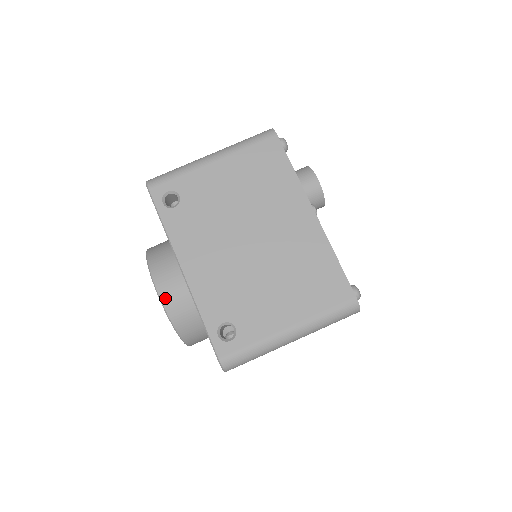
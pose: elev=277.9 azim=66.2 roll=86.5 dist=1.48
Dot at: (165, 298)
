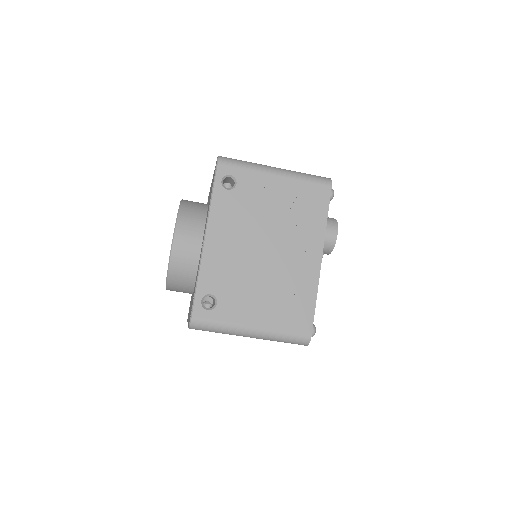
Dot at: (176, 247)
